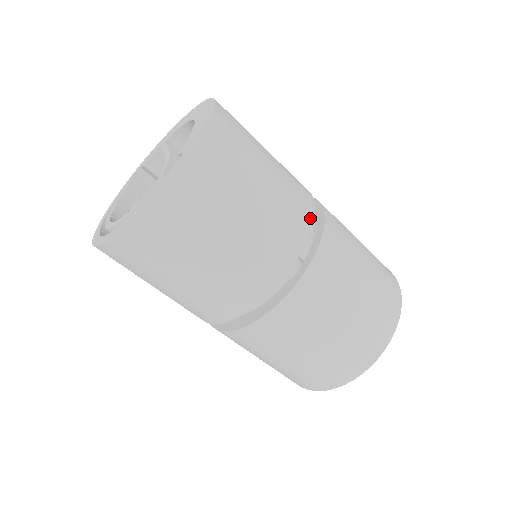
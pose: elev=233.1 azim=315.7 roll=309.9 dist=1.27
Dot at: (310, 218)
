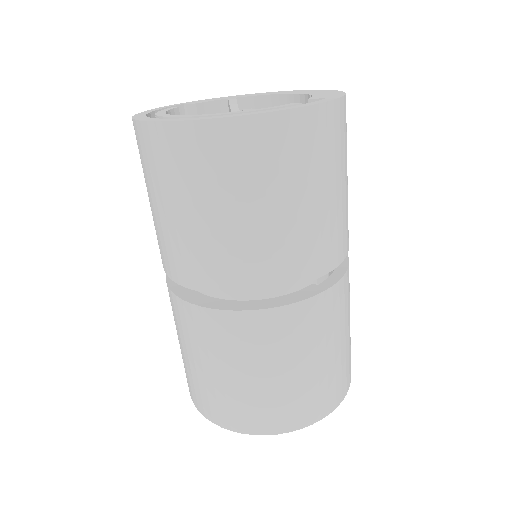
Dot at: occluded
